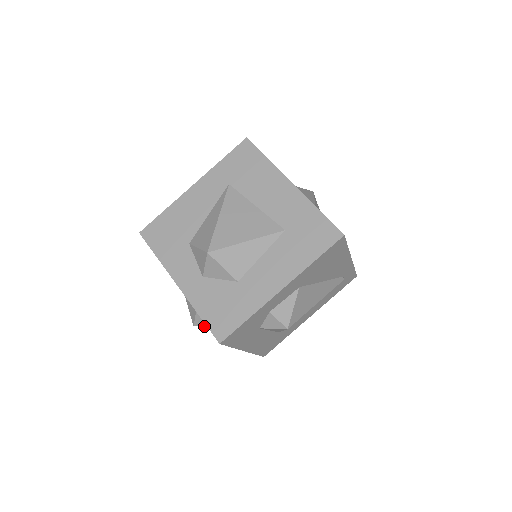
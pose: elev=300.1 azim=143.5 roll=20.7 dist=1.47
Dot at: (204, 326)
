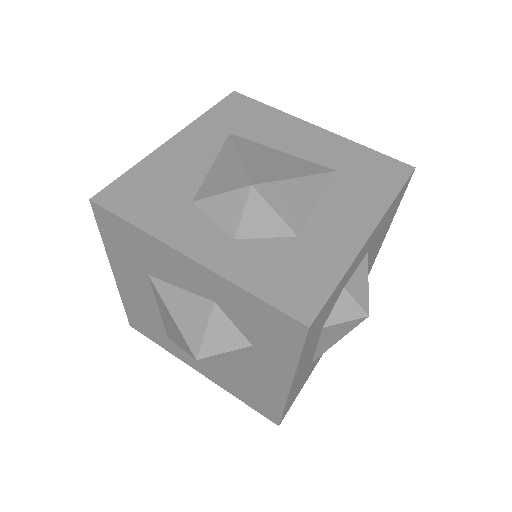
Dot at: (217, 354)
